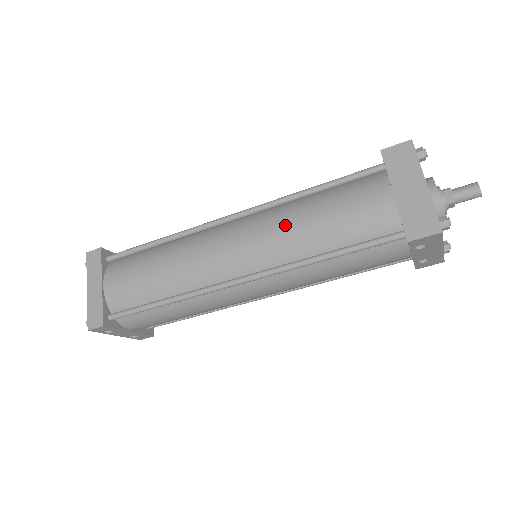
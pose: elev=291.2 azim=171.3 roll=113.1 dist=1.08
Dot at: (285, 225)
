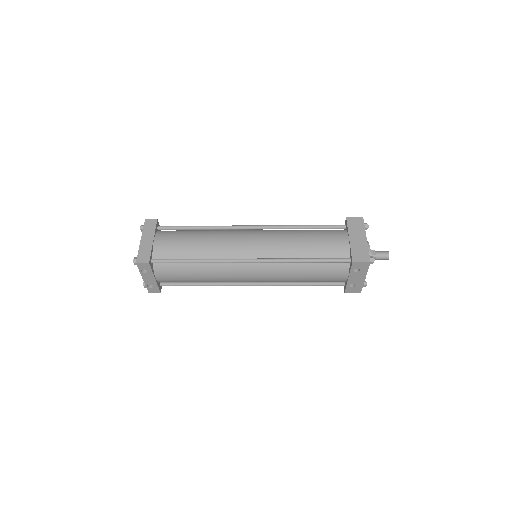
Dot at: (286, 238)
